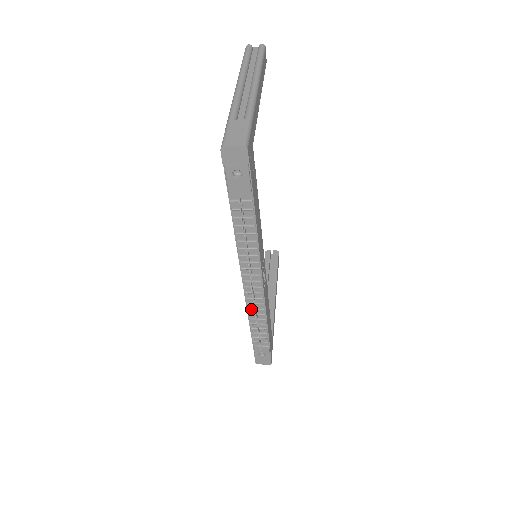
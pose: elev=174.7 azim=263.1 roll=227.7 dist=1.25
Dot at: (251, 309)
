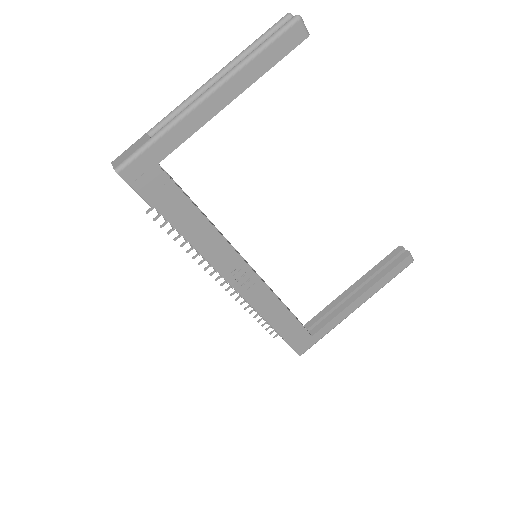
Dot at: occluded
